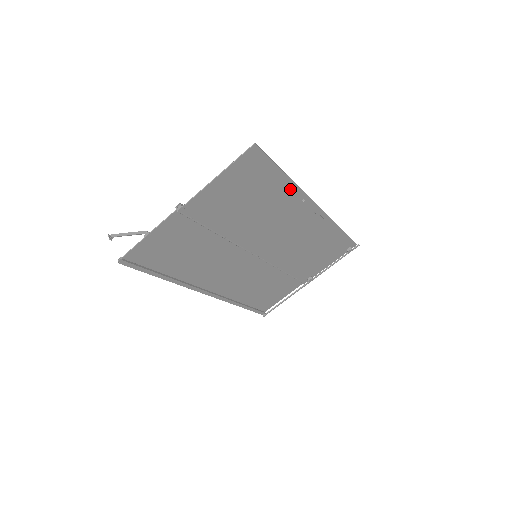
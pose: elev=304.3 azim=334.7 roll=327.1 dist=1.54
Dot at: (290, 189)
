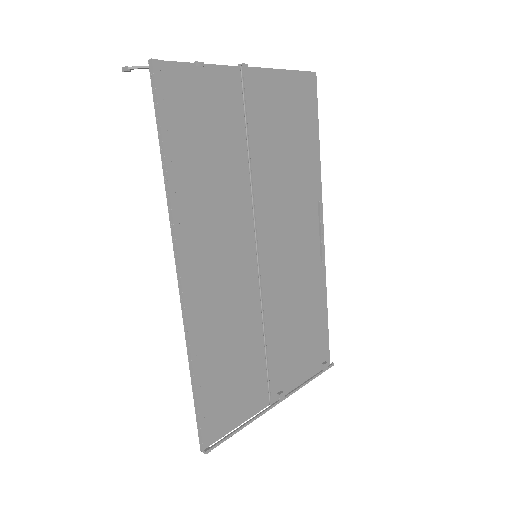
Dot at: (315, 169)
